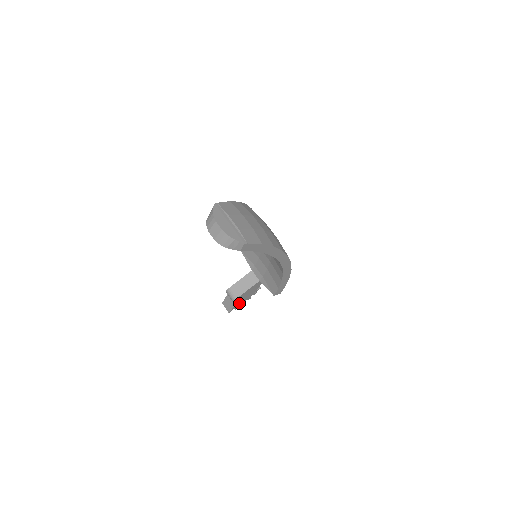
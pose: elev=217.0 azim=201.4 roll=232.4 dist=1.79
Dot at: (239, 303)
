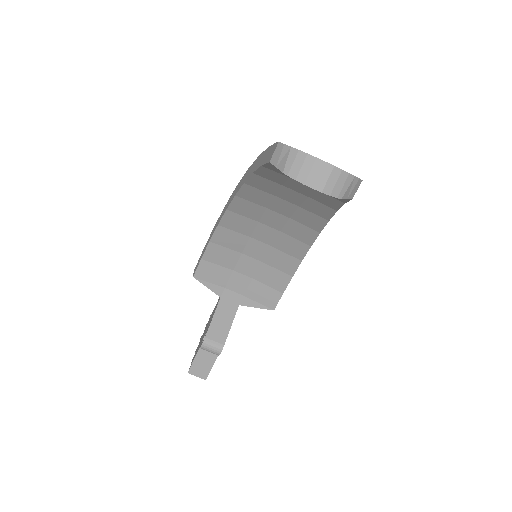
Dot at: occluded
